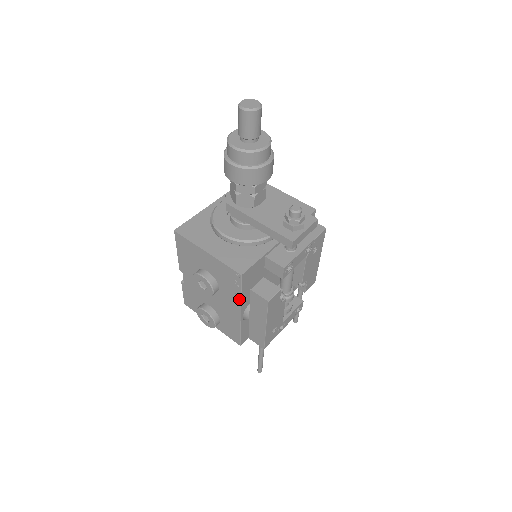
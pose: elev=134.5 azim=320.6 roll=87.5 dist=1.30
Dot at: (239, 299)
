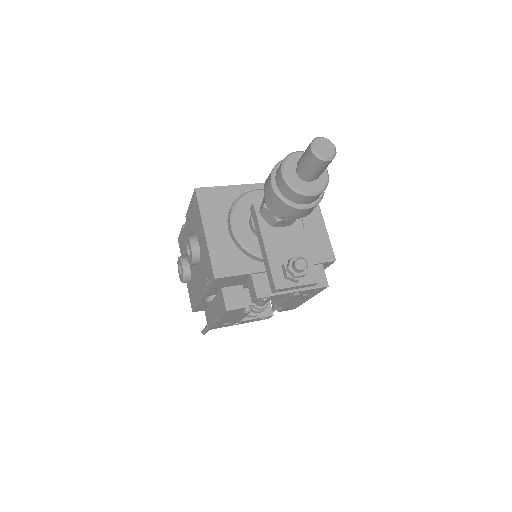
Dot at: (206, 288)
